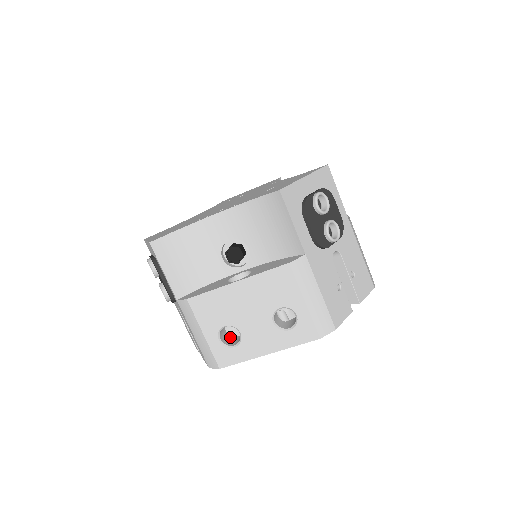
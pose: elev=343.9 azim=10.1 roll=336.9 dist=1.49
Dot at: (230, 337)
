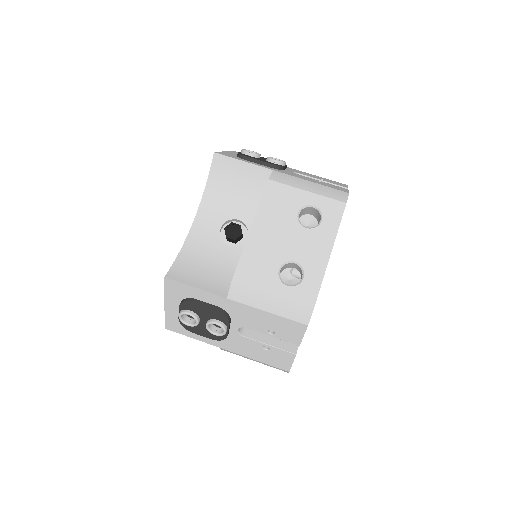
Dot at: occluded
